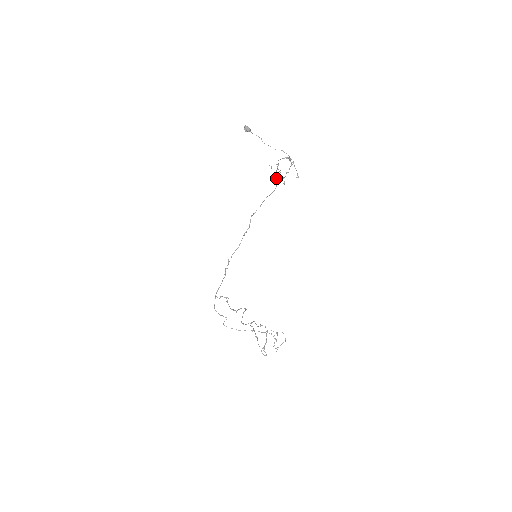
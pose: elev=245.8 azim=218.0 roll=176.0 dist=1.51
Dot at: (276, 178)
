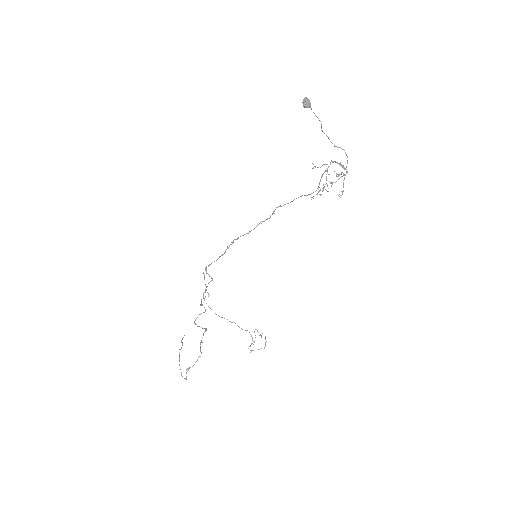
Dot at: (320, 180)
